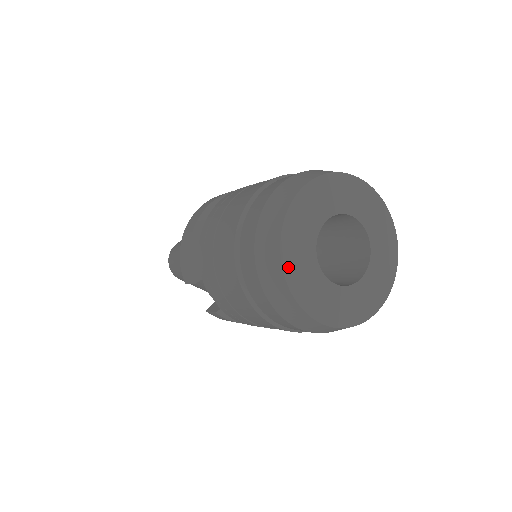
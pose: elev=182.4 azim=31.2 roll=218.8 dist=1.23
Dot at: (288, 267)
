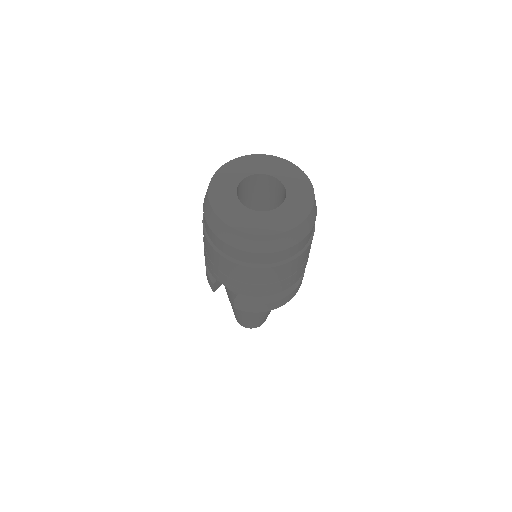
Dot at: (217, 208)
